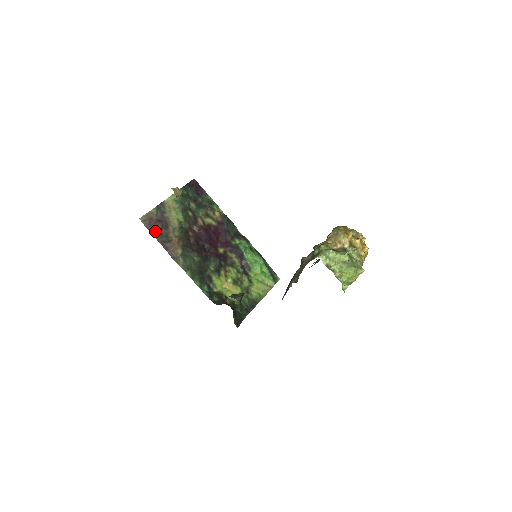
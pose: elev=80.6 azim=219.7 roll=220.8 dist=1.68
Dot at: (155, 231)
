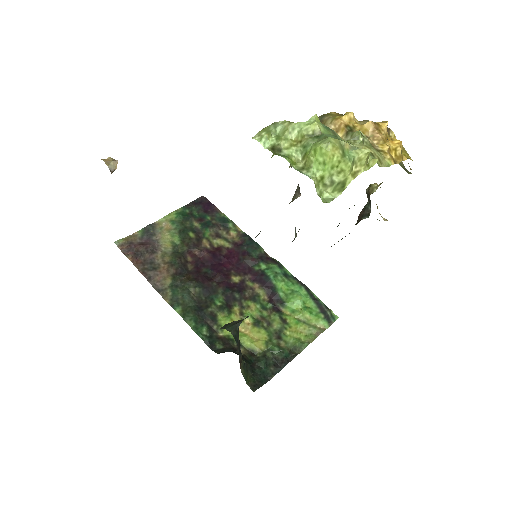
Dot at: (135, 257)
